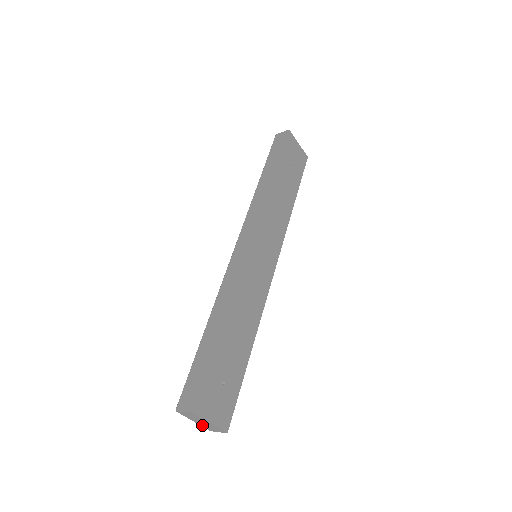
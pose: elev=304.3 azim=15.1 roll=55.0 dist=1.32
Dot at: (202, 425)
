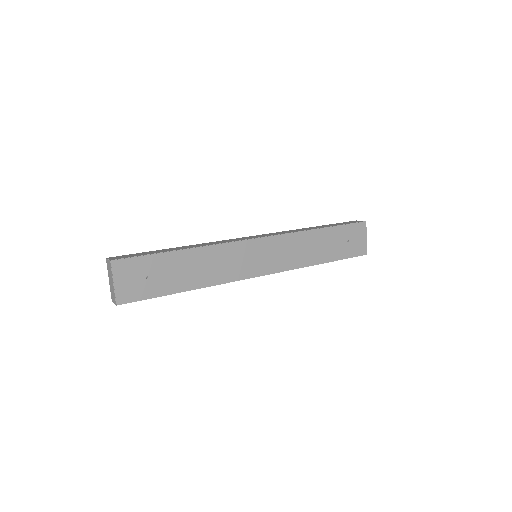
Dot at: (111, 288)
